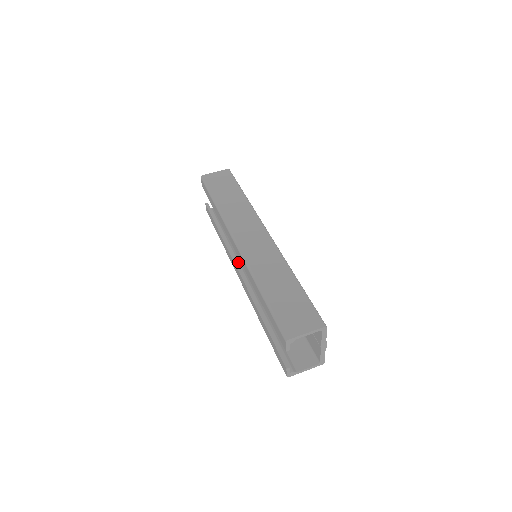
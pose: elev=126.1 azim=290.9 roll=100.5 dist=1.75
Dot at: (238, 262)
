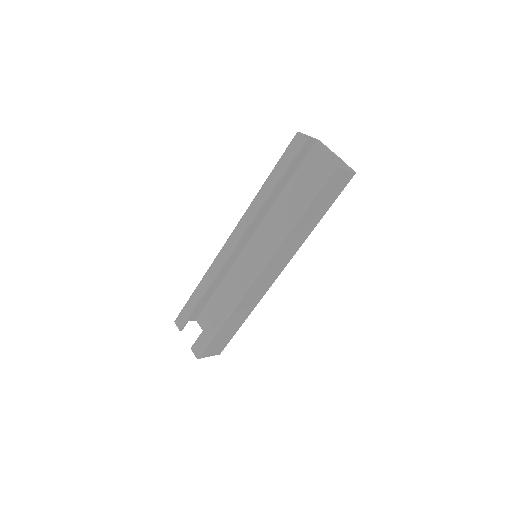
Dot at: occluded
